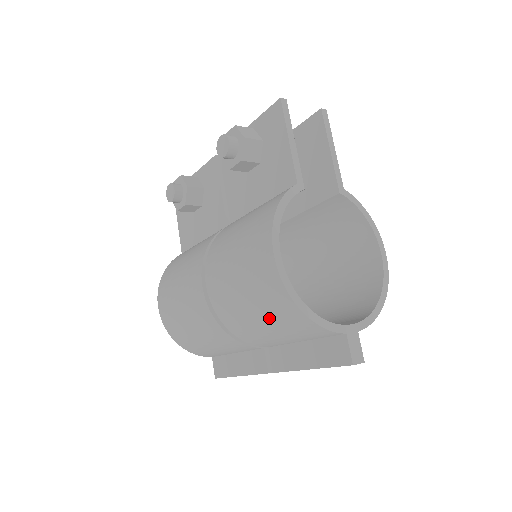
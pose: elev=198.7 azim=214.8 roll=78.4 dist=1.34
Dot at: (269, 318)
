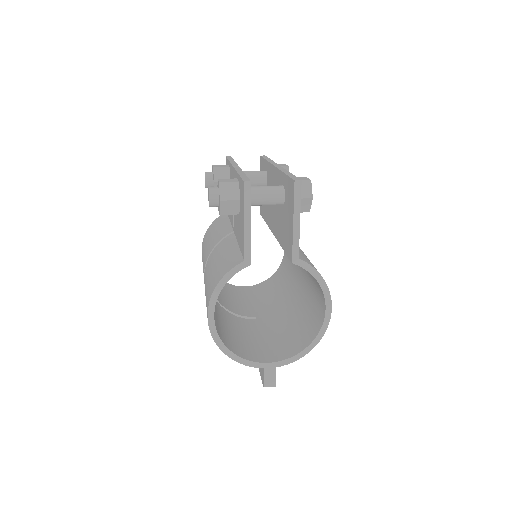
Dot at: occluded
